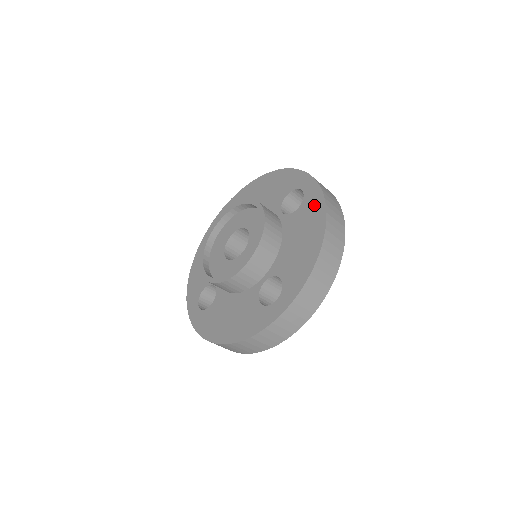
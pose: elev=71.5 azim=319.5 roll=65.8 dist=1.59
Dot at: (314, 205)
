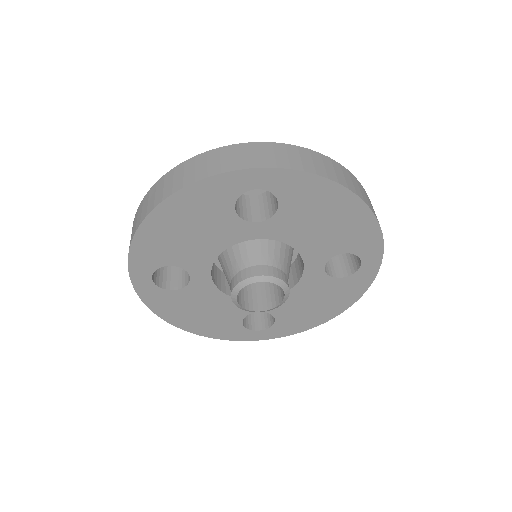
Dot at: occluded
